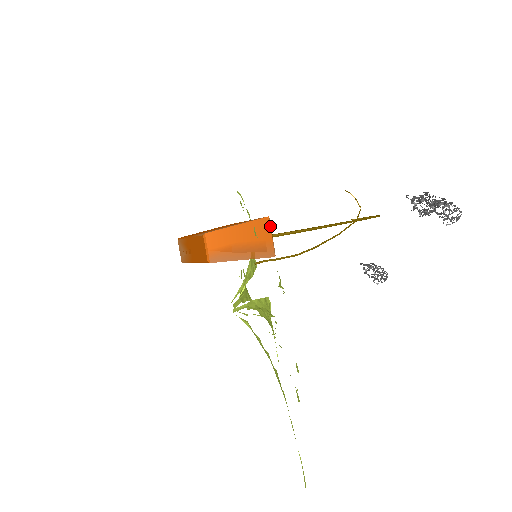
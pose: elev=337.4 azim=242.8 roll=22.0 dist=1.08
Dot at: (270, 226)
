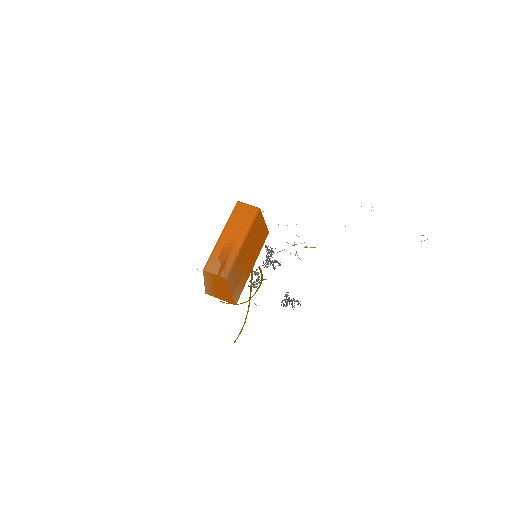
Dot at: occluded
